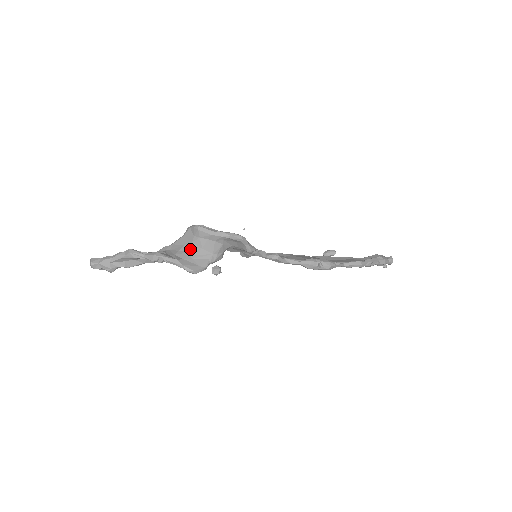
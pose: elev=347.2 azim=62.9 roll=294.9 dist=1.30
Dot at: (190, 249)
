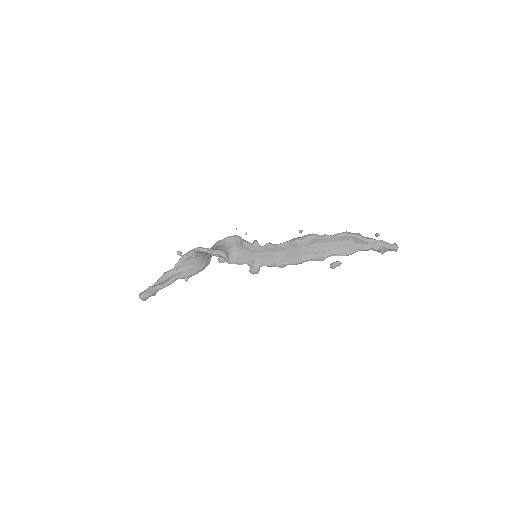
Dot at: (203, 255)
